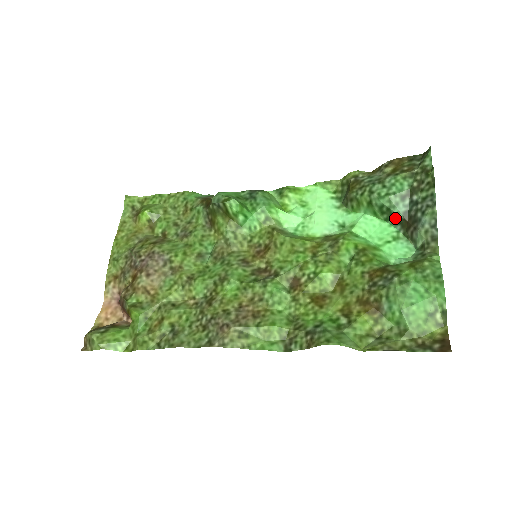
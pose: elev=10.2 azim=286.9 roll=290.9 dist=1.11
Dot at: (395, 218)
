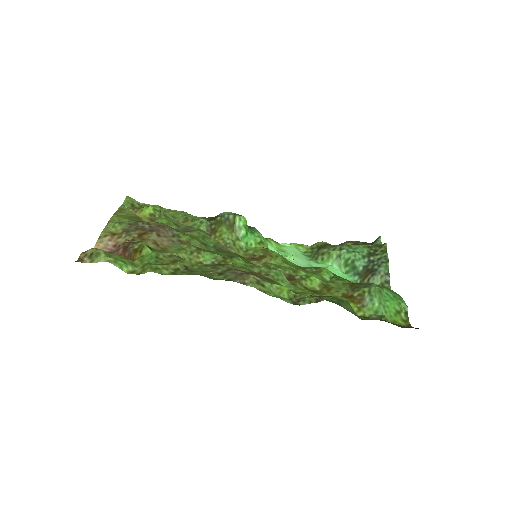
Dot at: (356, 270)
